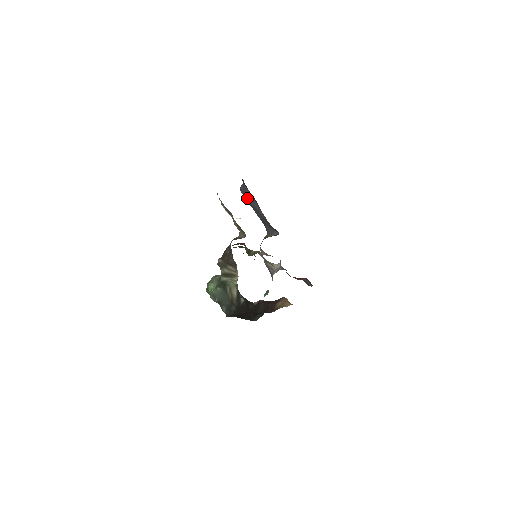
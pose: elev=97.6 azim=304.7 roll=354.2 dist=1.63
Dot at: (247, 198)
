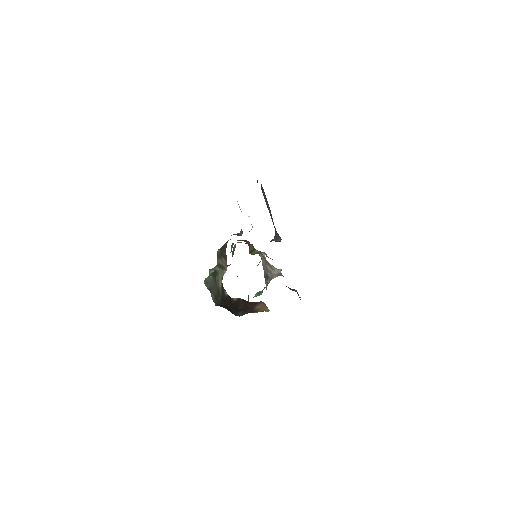
Dot at: occluded
